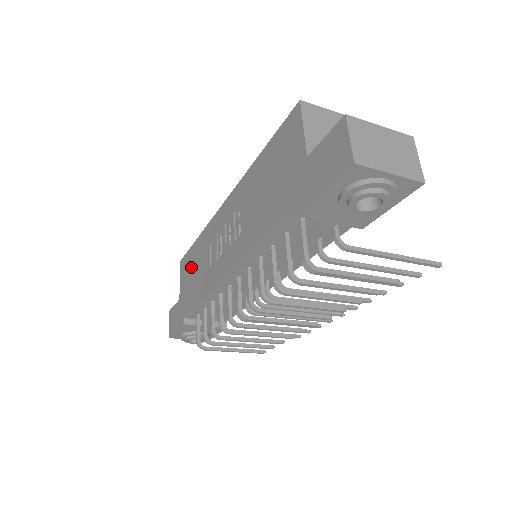
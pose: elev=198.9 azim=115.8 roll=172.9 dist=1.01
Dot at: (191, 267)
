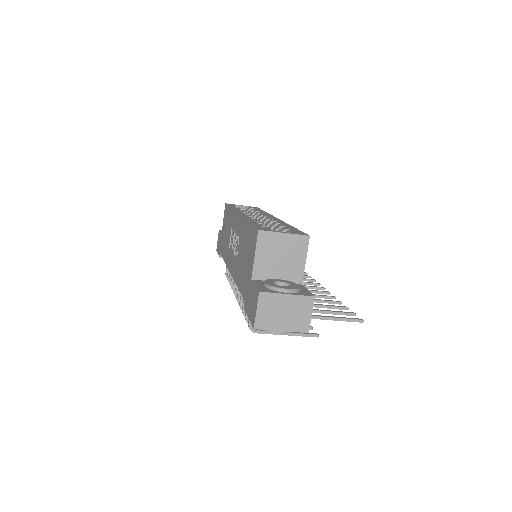
Dot at: (226, 224)
